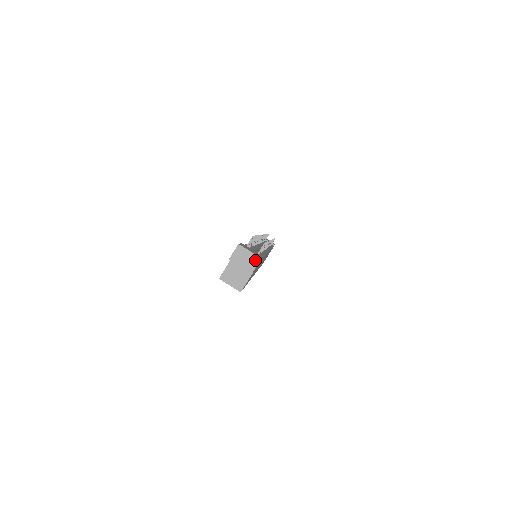
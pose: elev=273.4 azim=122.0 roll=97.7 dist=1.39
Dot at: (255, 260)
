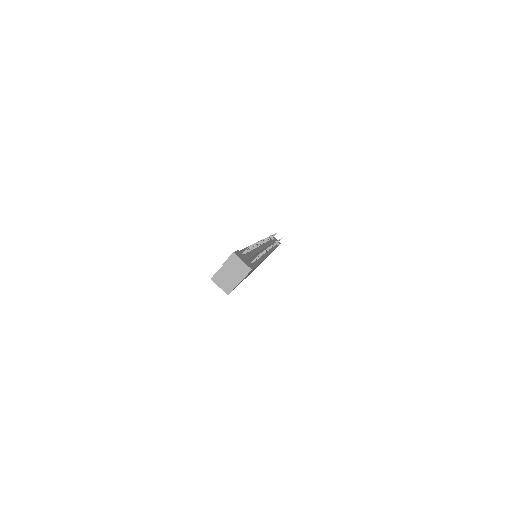
Dot at: (246, 270)
